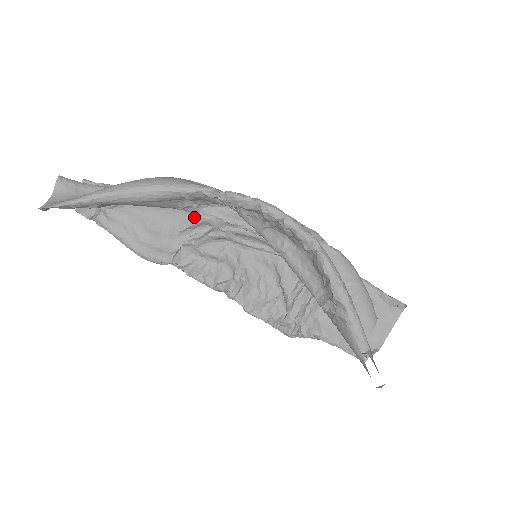
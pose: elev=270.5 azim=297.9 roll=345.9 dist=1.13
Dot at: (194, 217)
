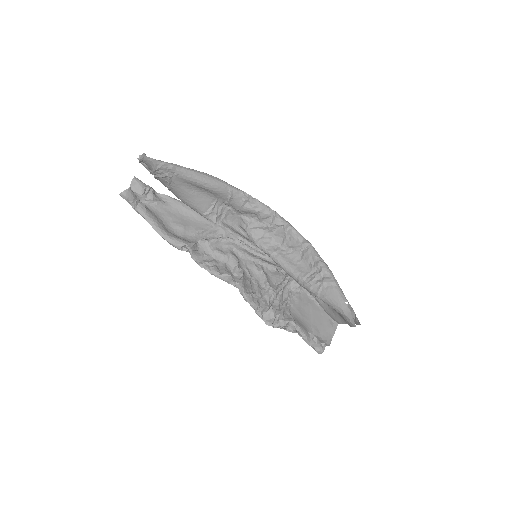
Dot at: (212, 225)
